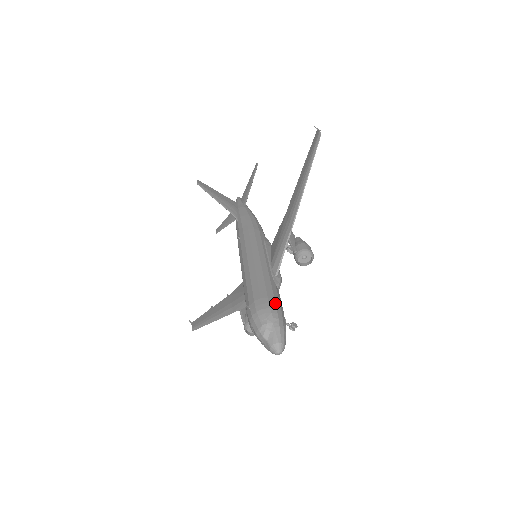
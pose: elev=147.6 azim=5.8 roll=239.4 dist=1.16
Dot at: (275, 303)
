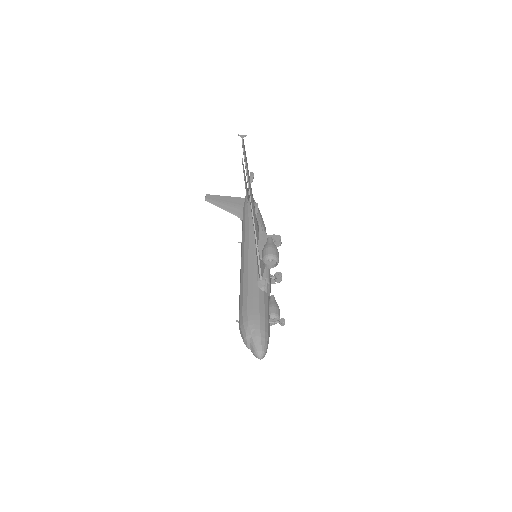
Dot at: (253, 314)
